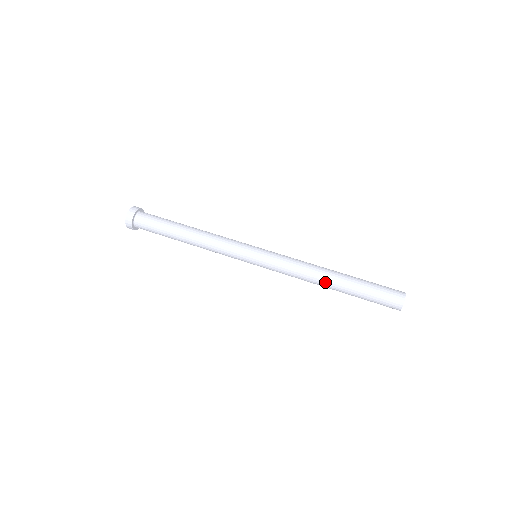
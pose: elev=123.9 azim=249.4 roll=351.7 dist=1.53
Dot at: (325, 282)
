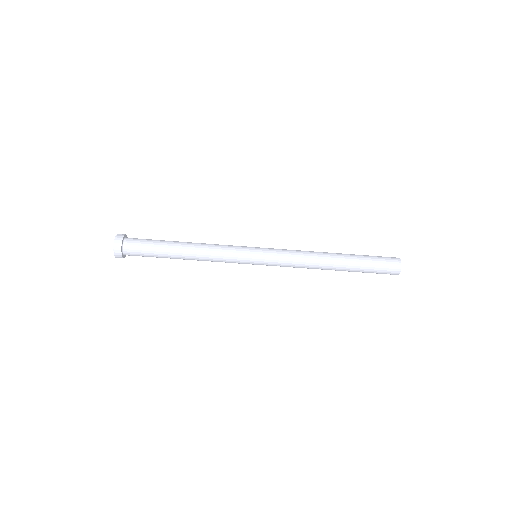
Dot at: (328, 265)
